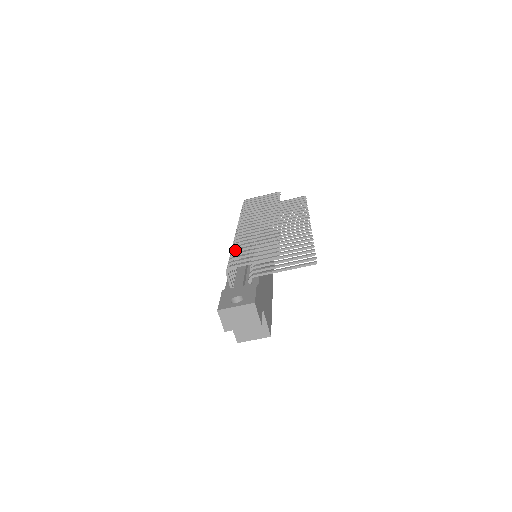
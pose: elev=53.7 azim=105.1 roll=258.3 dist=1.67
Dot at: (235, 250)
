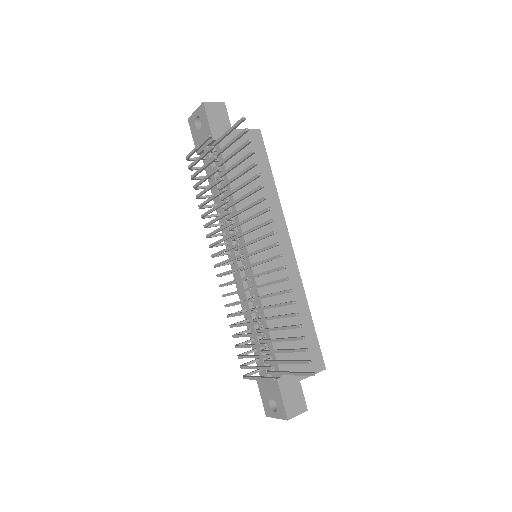
Dot at: occluded
